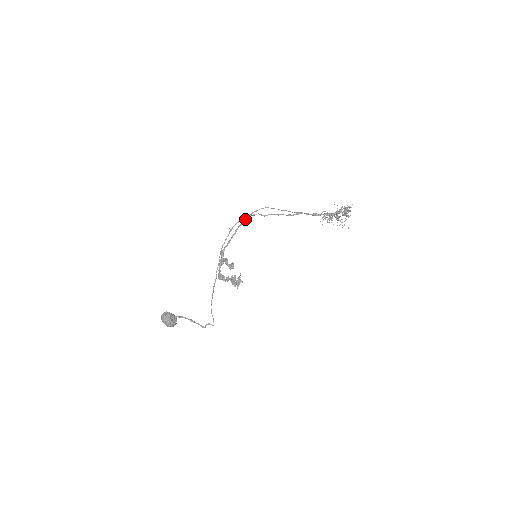
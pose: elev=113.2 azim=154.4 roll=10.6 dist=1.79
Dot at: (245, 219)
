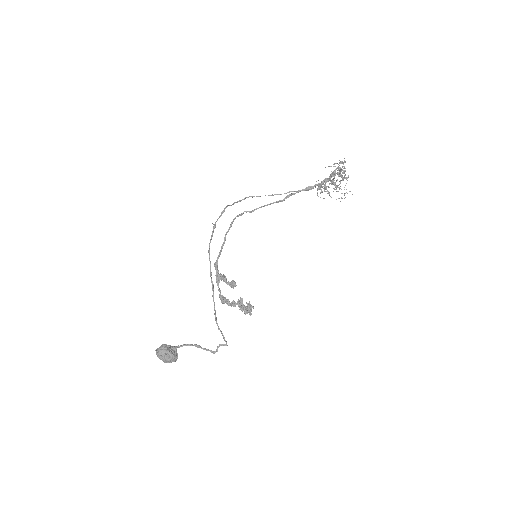
Dot at: (231, 222)
